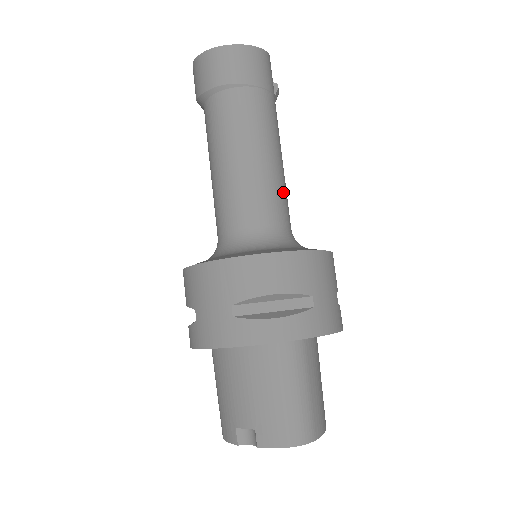
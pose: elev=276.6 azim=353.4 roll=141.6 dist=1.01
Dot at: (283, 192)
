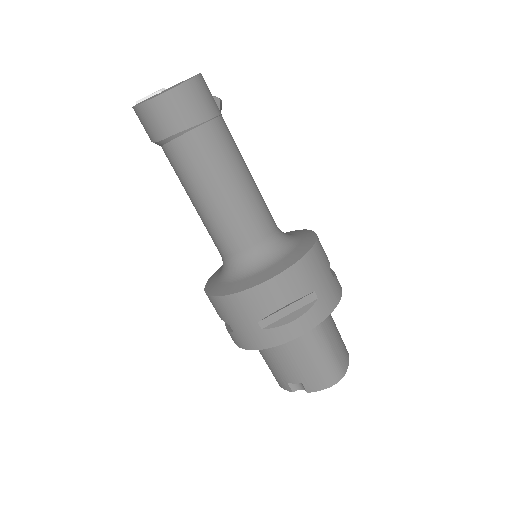
Dot at: (261, 204)
